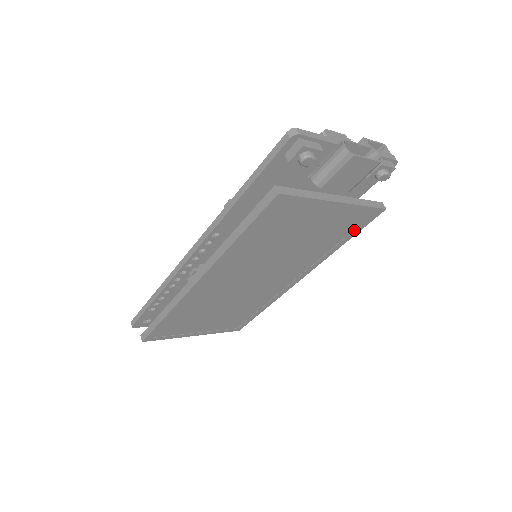
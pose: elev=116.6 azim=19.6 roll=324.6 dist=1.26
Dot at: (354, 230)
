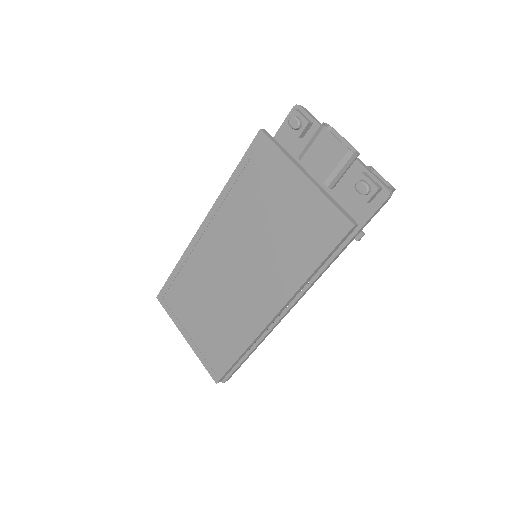
Dot at: (324, 246)
